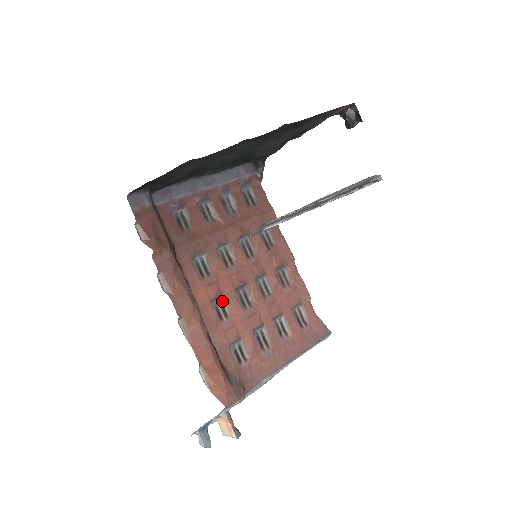
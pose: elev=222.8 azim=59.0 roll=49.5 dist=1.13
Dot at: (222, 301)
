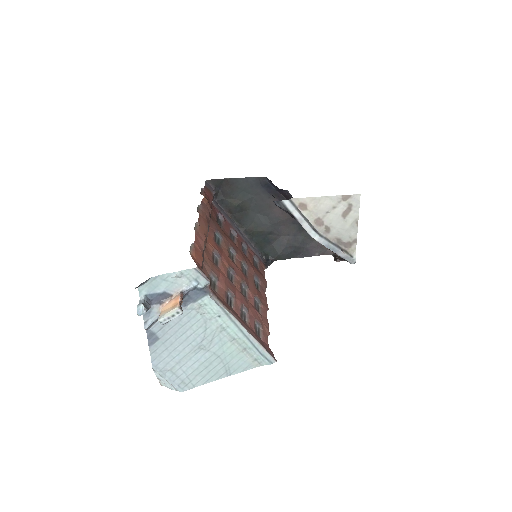
Dot at: (218, 260)
